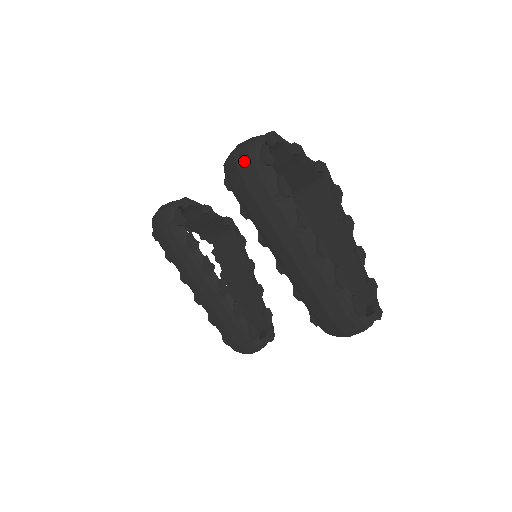
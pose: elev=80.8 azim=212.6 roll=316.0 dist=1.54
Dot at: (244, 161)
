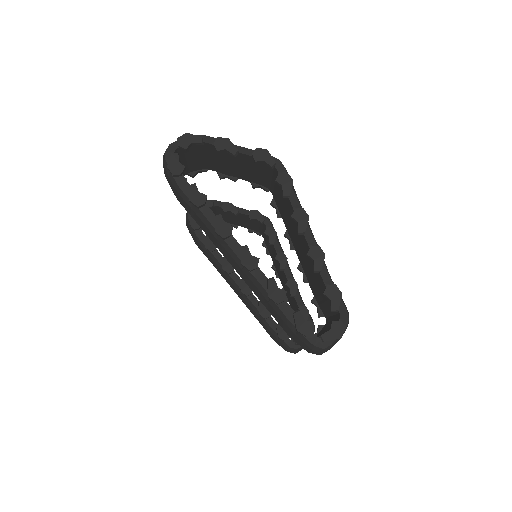
Dot at: (166, 173)
